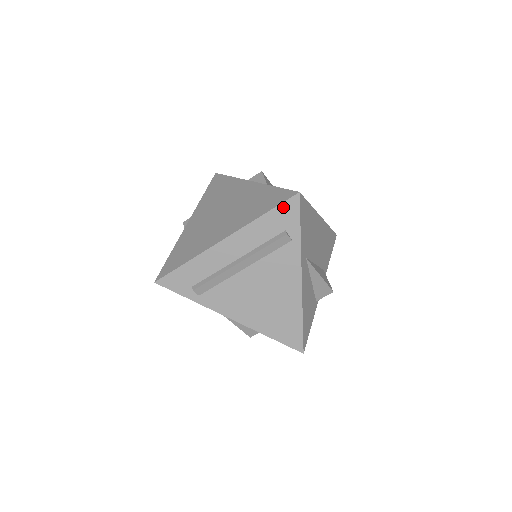
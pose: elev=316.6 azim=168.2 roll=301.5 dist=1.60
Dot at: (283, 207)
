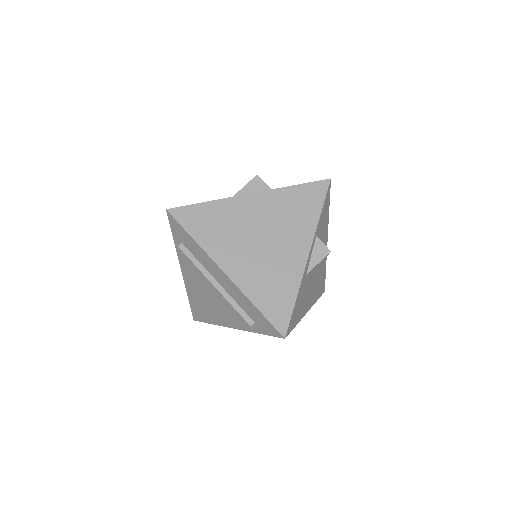
Dot at: (269, 324)
